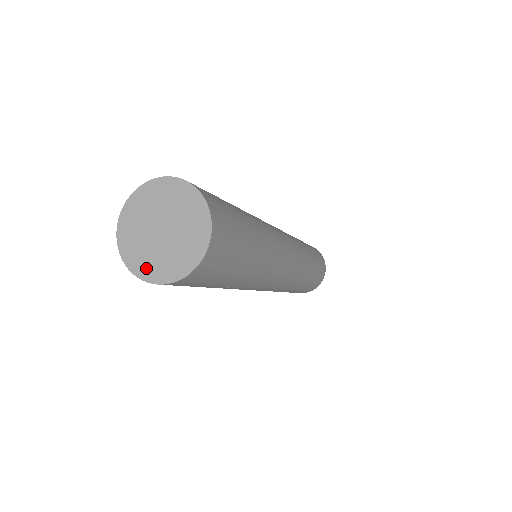
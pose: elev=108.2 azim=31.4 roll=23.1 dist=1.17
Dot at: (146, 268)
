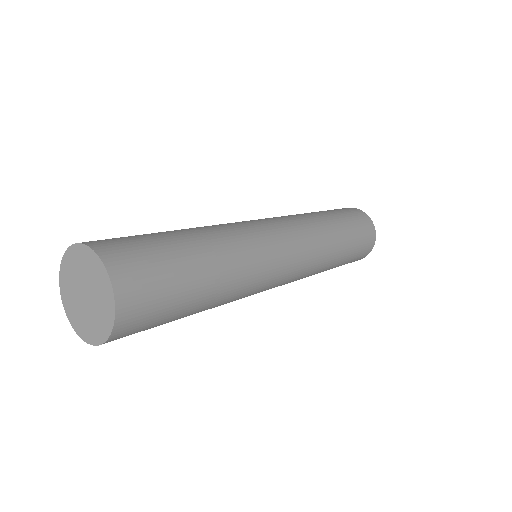
Dot at: (67, 300)
